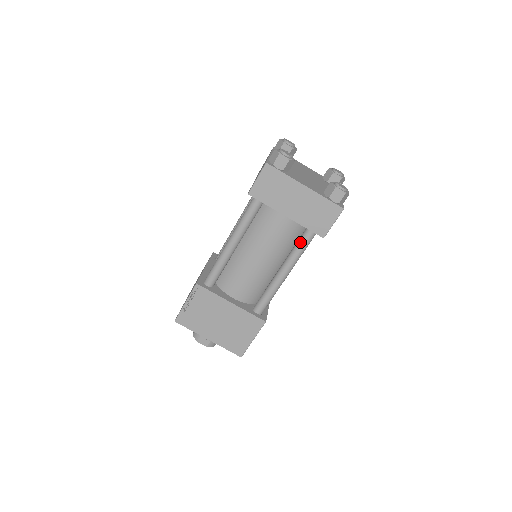
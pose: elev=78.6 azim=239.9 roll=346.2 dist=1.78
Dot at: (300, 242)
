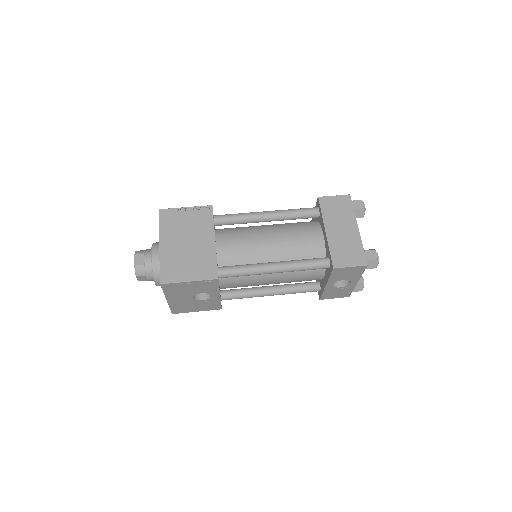
Dot at: (311, 259)
